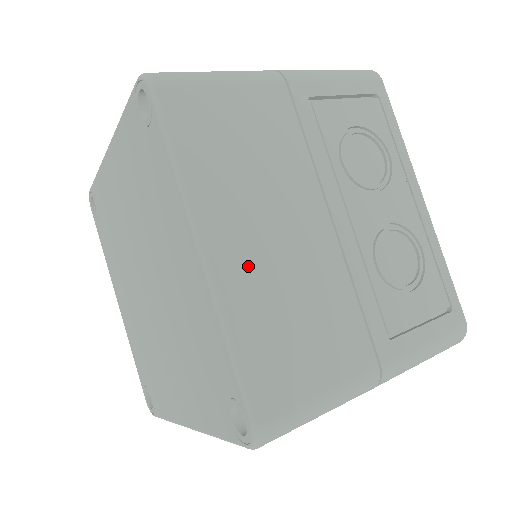
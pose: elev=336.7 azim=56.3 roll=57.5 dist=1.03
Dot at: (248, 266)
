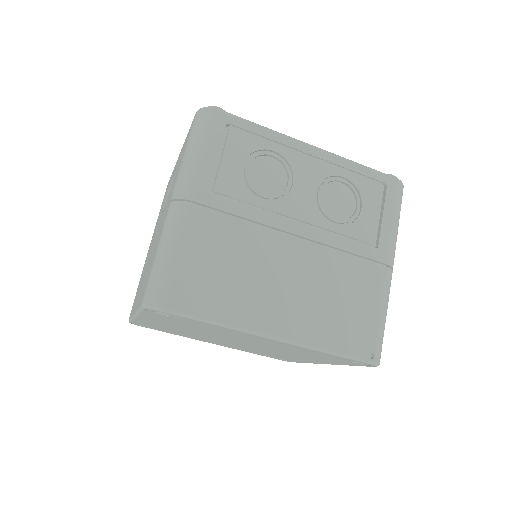
Dot at: occluded
